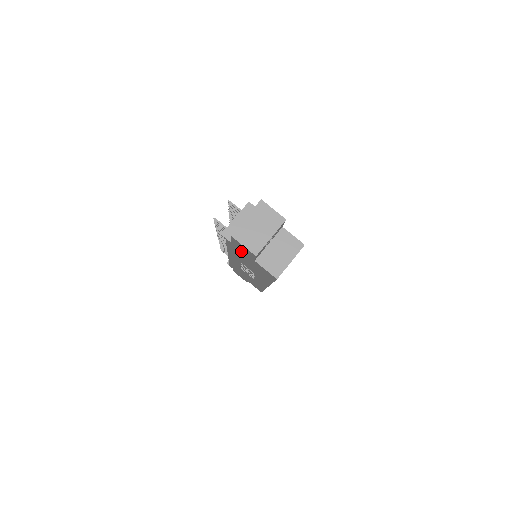
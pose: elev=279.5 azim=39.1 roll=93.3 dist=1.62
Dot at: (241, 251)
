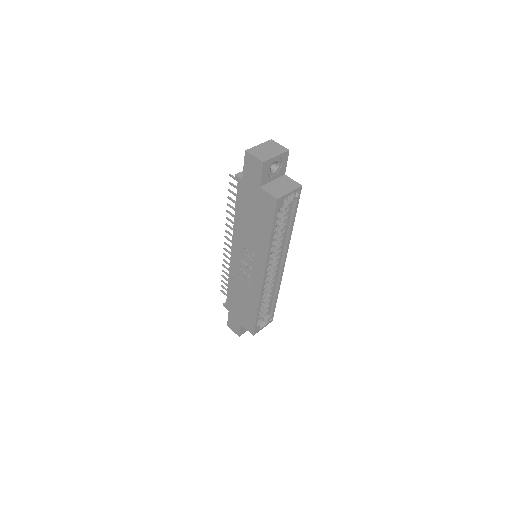
Dot at: (249, 186)
